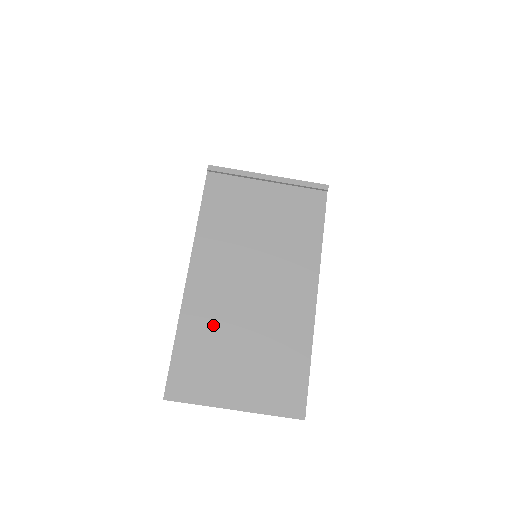
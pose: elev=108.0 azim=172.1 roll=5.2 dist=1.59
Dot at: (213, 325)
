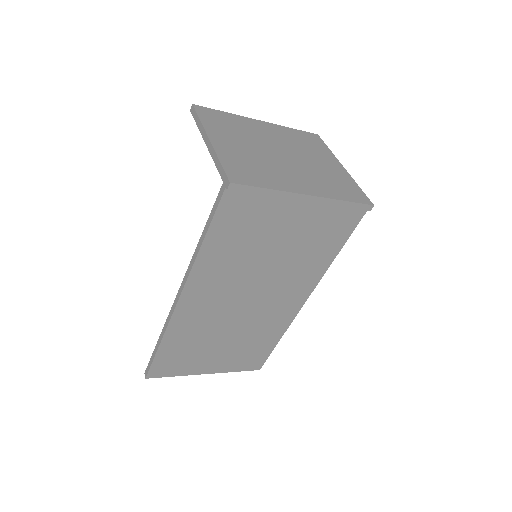
Dot at: (199, 332)
